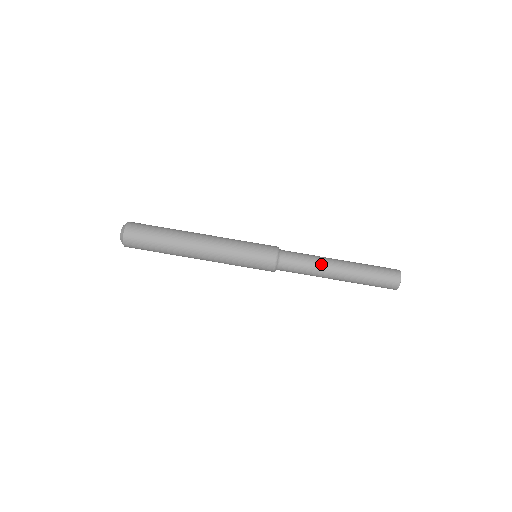
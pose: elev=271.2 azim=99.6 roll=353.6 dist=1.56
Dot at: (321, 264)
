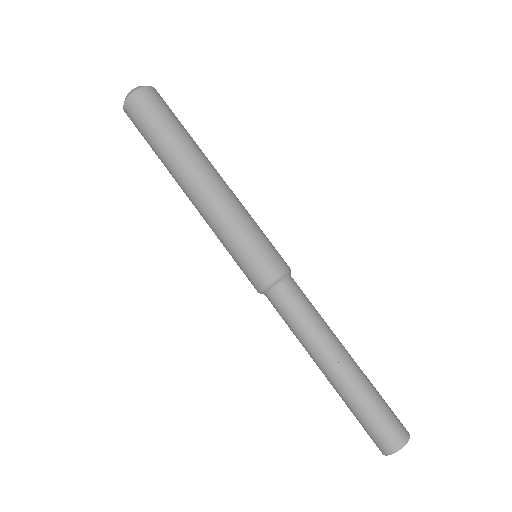
Dot at: (321, 337)
